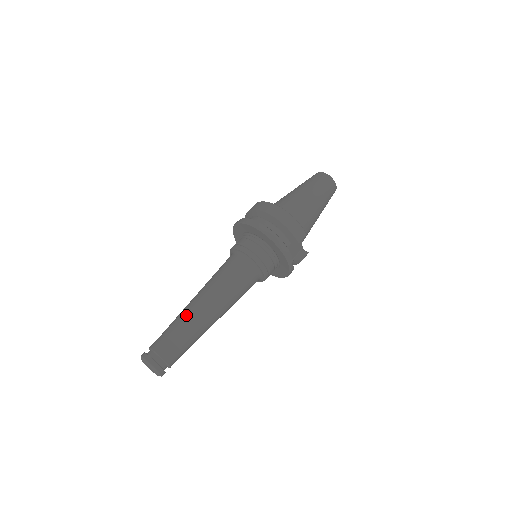
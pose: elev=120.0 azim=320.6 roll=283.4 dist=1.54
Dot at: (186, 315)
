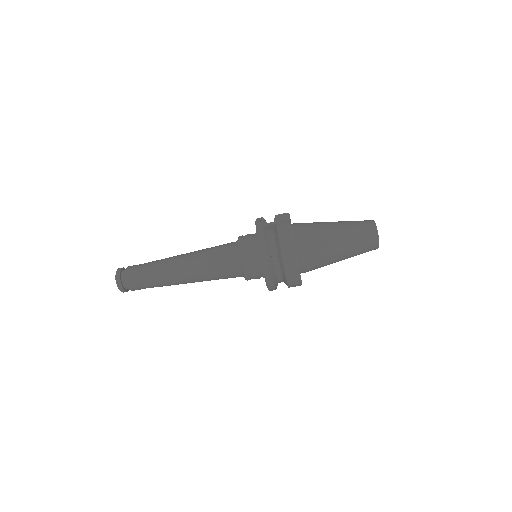
Dot at: (165, 277)
